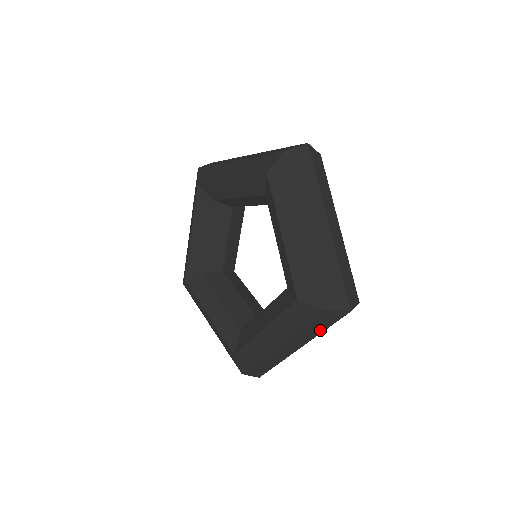
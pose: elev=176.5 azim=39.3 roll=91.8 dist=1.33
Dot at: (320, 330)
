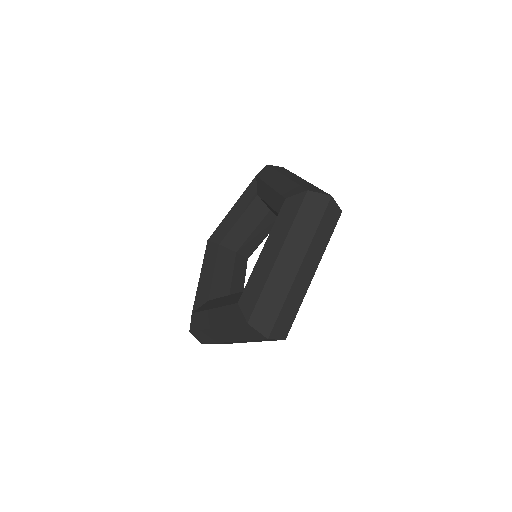
Dot at: (312, 229)
